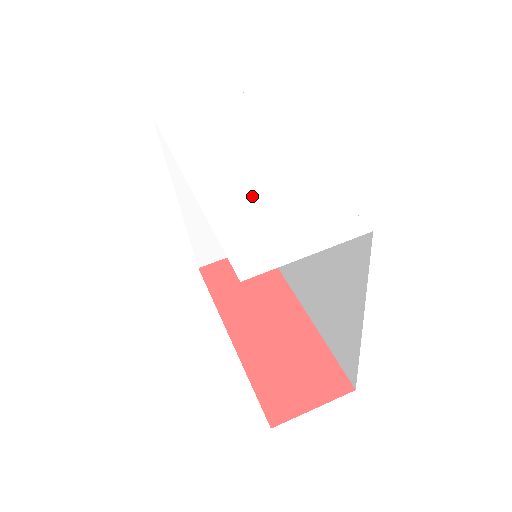
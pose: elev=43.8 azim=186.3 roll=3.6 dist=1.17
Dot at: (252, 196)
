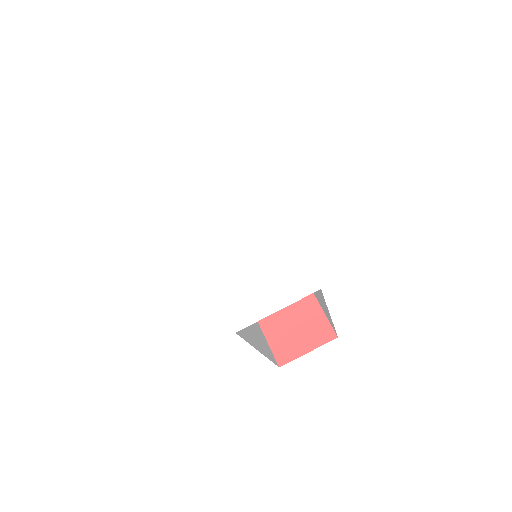
Dot at: (240, 254)
